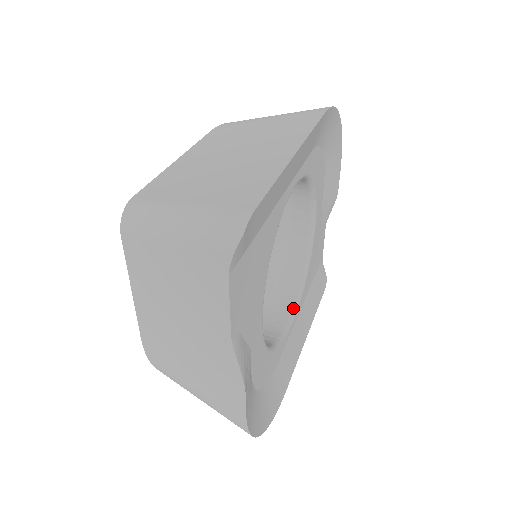
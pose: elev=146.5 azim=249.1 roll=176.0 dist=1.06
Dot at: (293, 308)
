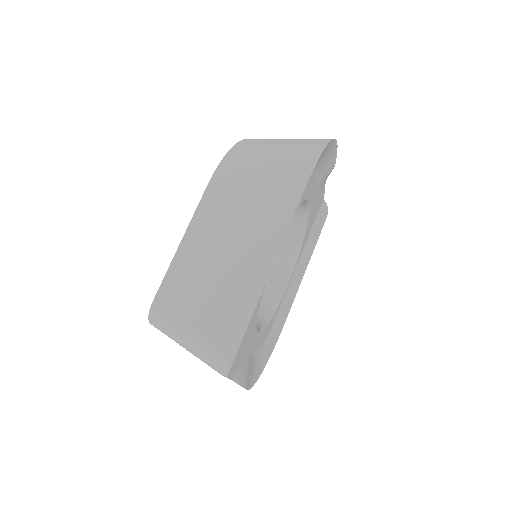
Dot at: (291, 267)
